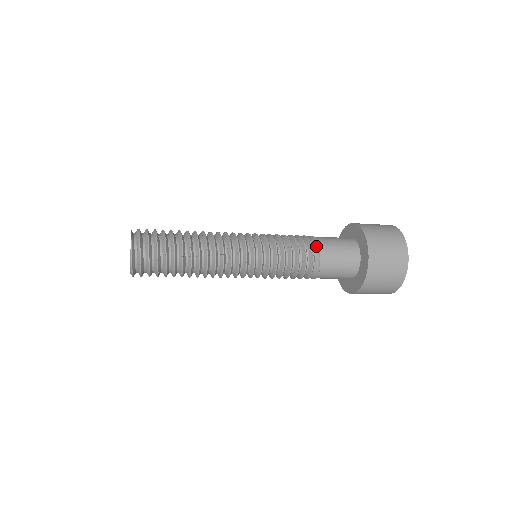
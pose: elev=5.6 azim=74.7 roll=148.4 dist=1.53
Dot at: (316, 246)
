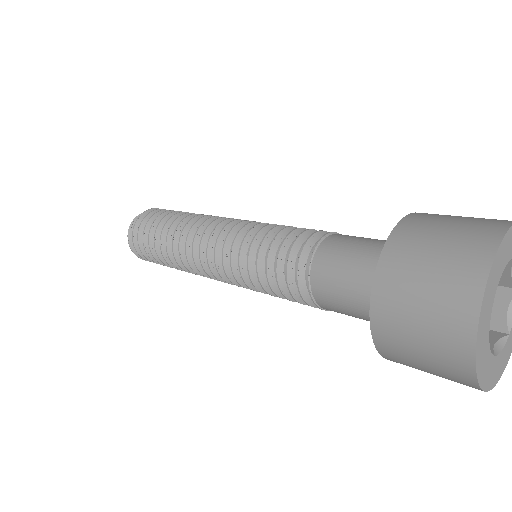
Dot at: (307, 285)
